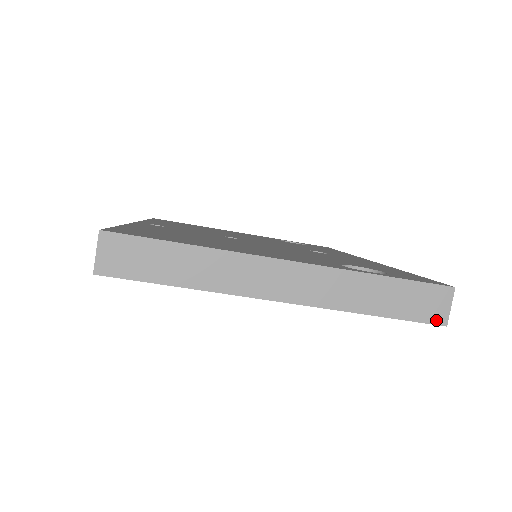
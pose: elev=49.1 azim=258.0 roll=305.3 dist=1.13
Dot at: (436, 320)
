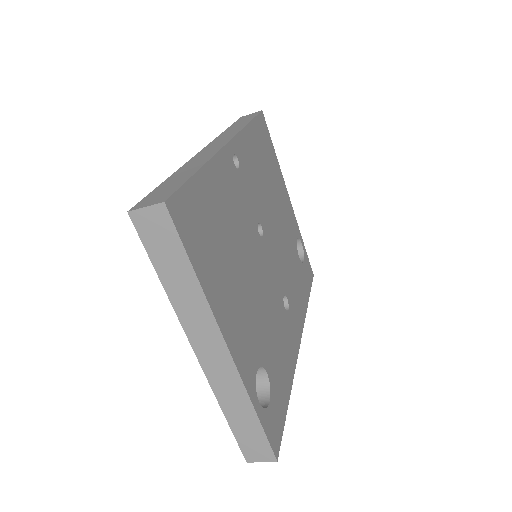
Dot at: (247, 455)
